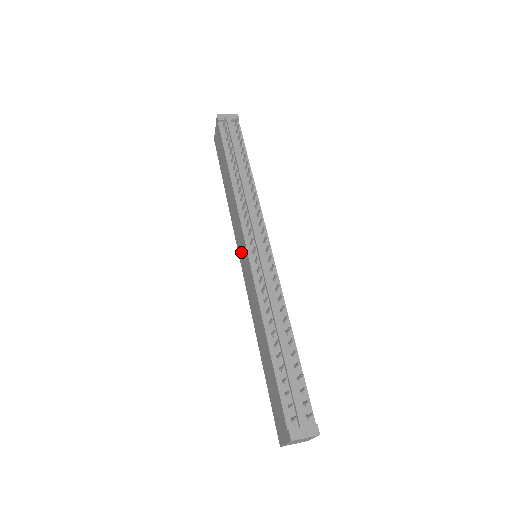
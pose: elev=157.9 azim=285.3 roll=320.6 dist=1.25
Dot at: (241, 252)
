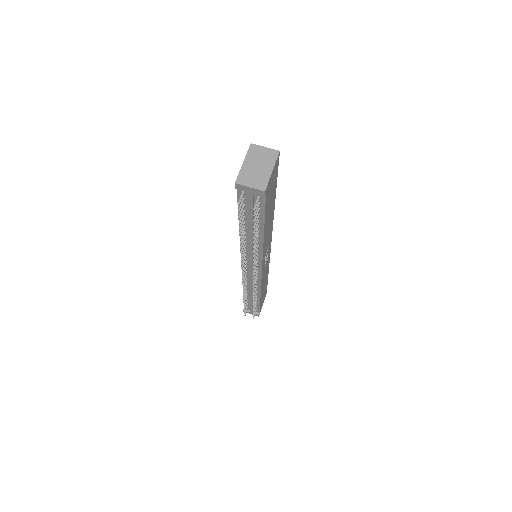
Dot at: occluded
